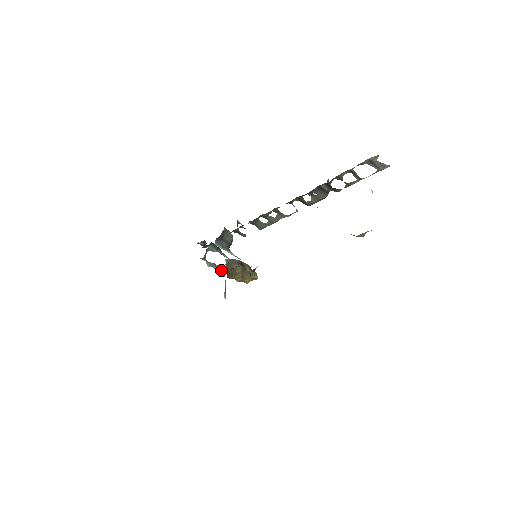
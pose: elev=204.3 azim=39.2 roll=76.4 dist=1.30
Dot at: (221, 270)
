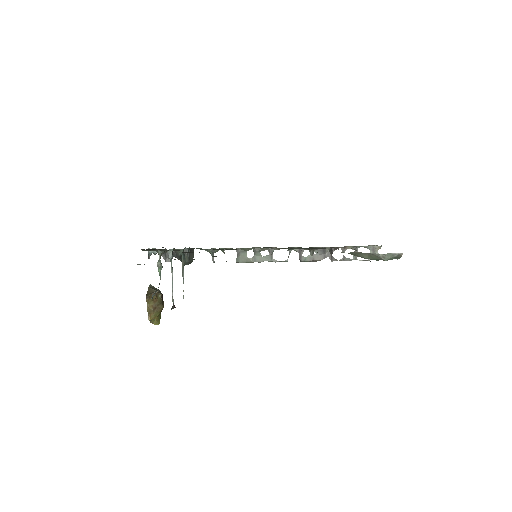
Dot at: (160, 278)
